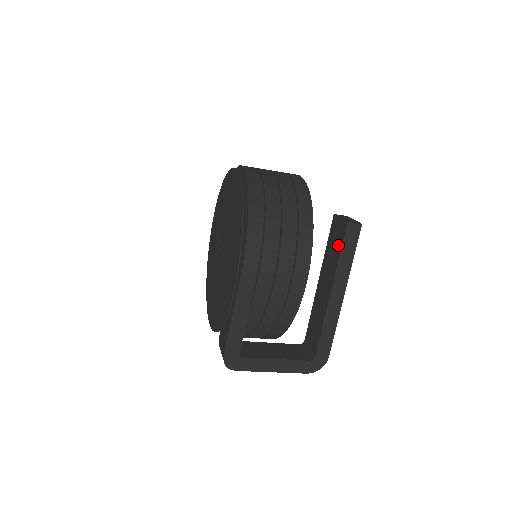
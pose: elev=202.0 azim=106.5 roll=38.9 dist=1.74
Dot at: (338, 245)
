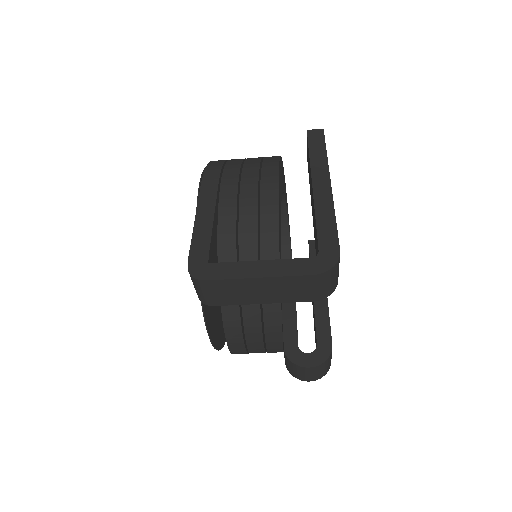
Dot at: (308, 154)
